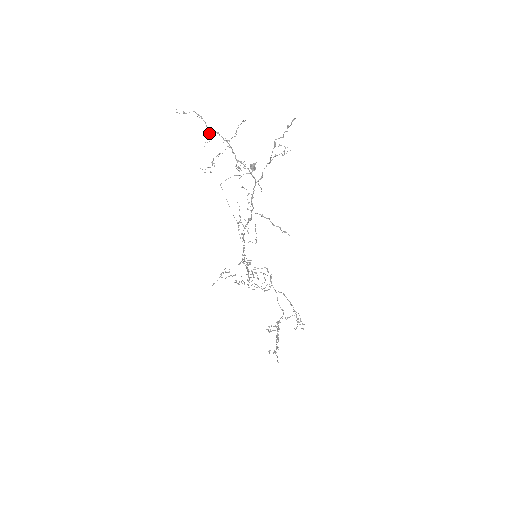
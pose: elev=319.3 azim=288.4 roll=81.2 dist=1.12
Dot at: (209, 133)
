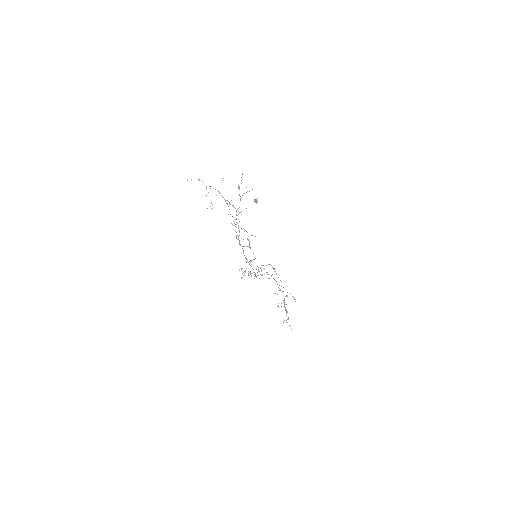
Dot at: occluded
